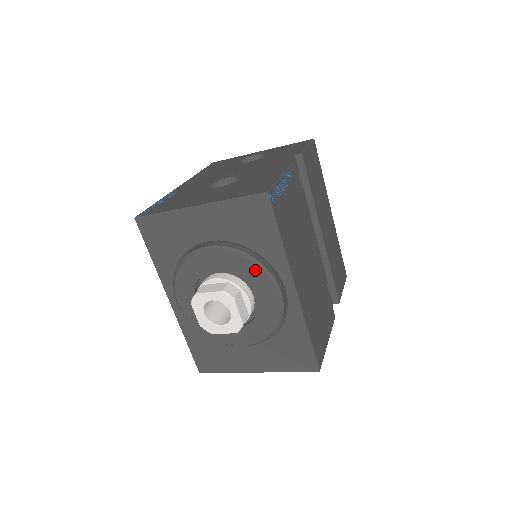
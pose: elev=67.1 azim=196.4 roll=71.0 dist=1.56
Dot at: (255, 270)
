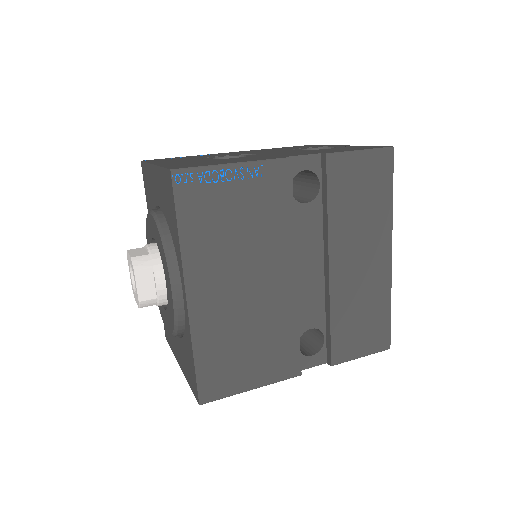
Dot at: (164, 254)
